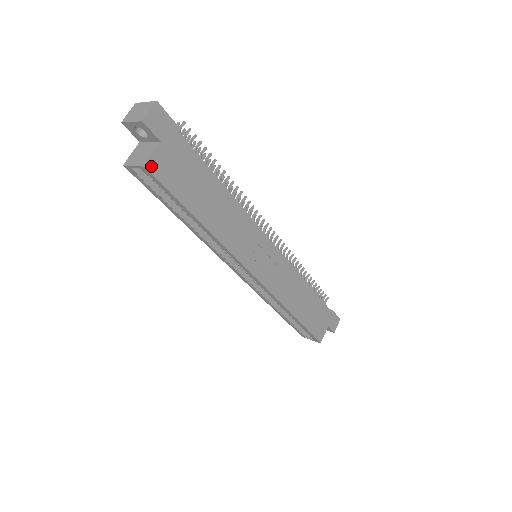
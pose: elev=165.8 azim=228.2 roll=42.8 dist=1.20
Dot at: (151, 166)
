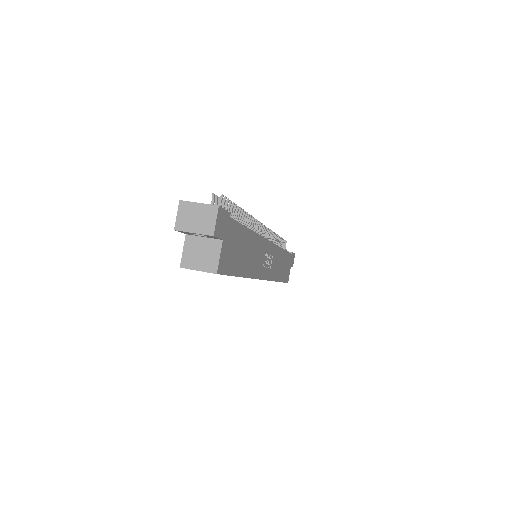
Dot at: (220, 268)
